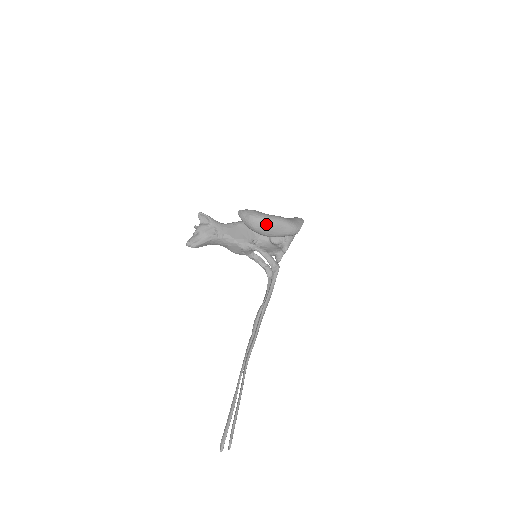
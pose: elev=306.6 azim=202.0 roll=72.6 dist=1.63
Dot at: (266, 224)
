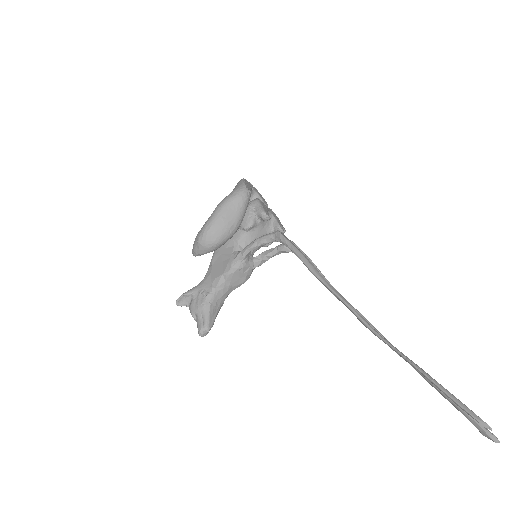
Dot at: (215, 226)
